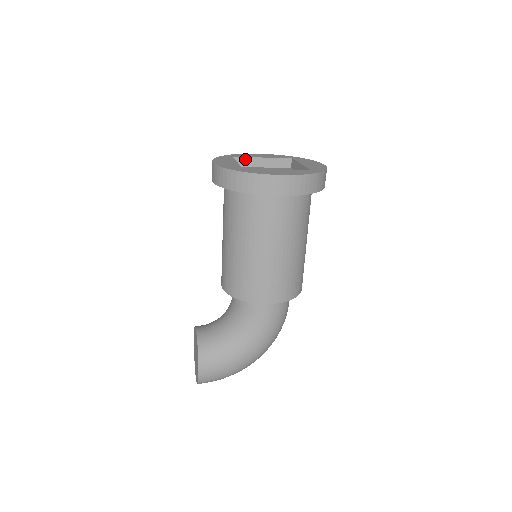
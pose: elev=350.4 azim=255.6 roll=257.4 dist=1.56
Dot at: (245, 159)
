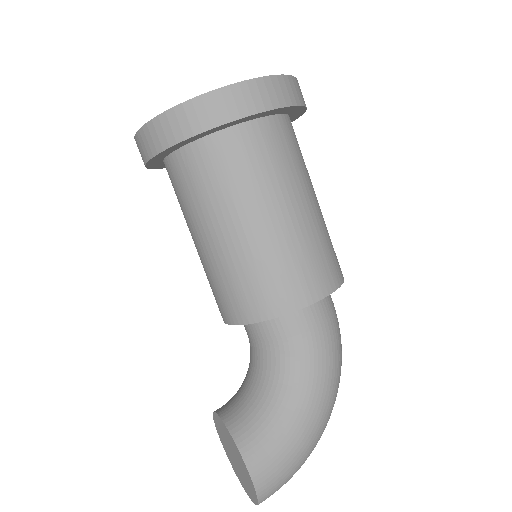
Dot at: occluded
